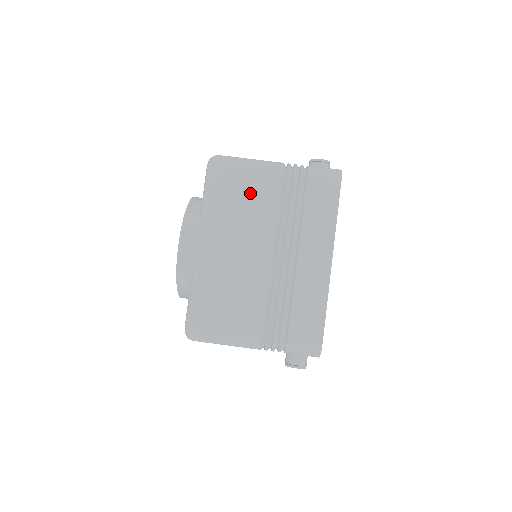
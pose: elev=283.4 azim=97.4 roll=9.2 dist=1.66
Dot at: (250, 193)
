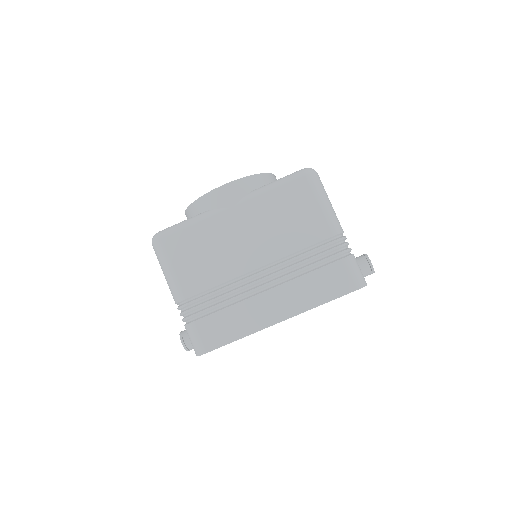
Dot at: (299, 219)
